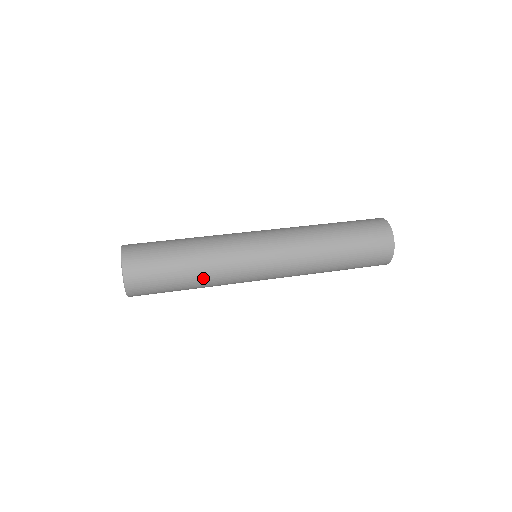
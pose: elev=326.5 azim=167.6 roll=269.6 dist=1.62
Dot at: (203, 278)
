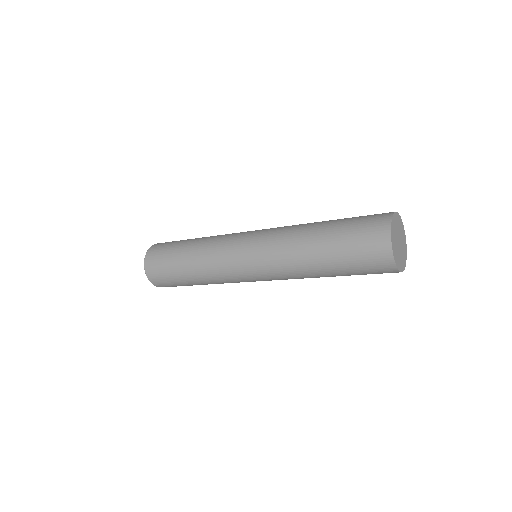
Dot at: (201, 278)
